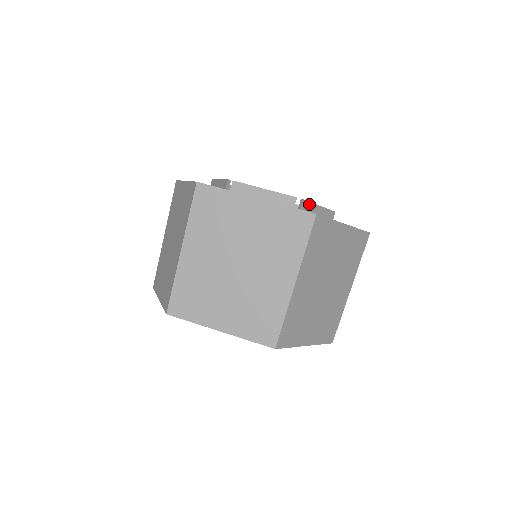
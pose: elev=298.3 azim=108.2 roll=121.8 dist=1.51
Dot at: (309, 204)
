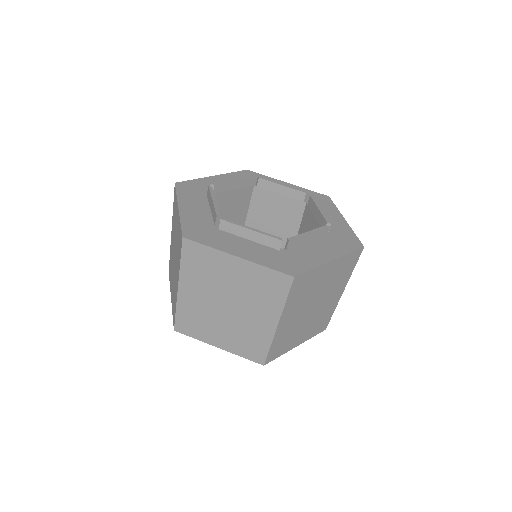
Dot at: (297, 239)
